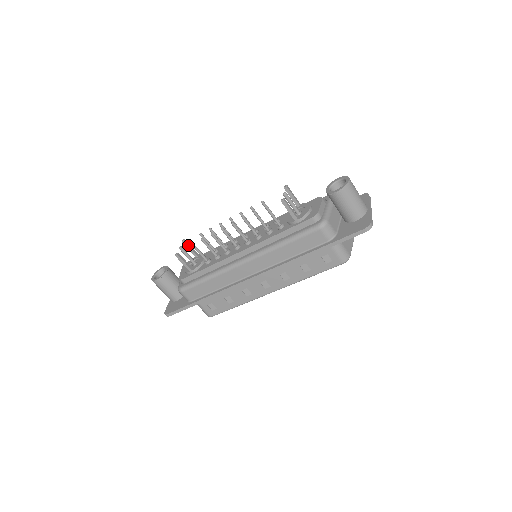
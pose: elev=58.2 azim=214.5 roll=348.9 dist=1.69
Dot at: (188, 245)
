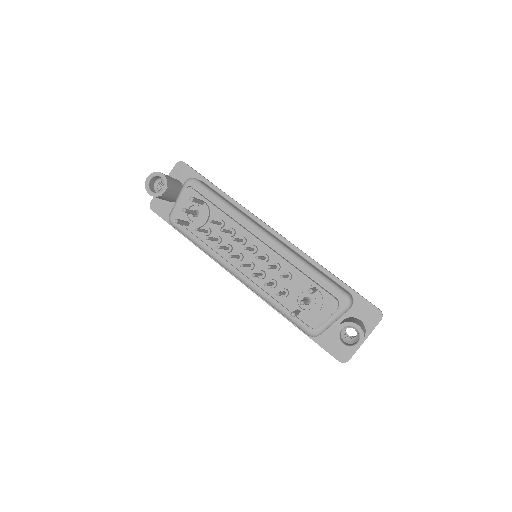
Dot at: (195, 202)
